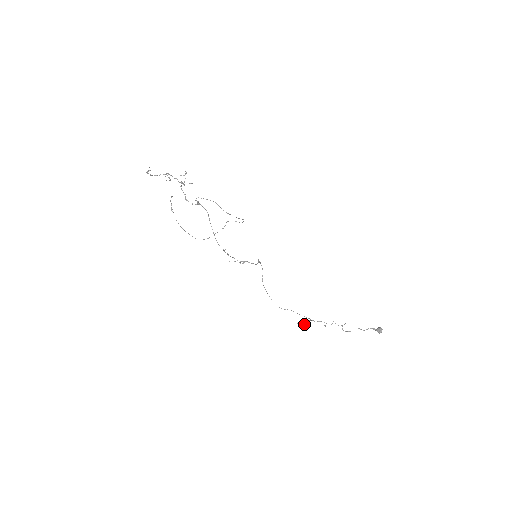
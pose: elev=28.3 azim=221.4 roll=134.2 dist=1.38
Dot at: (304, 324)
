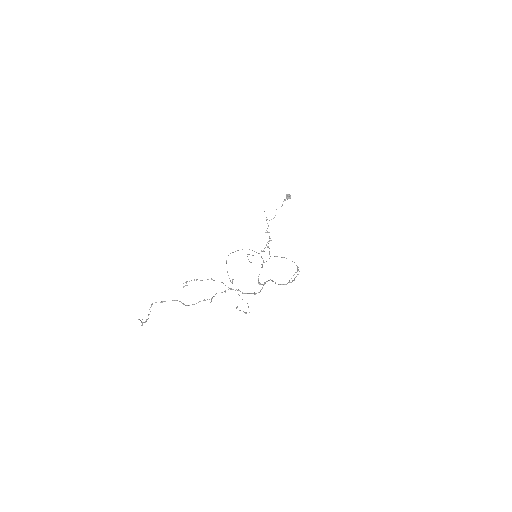
Dot at: occluded
